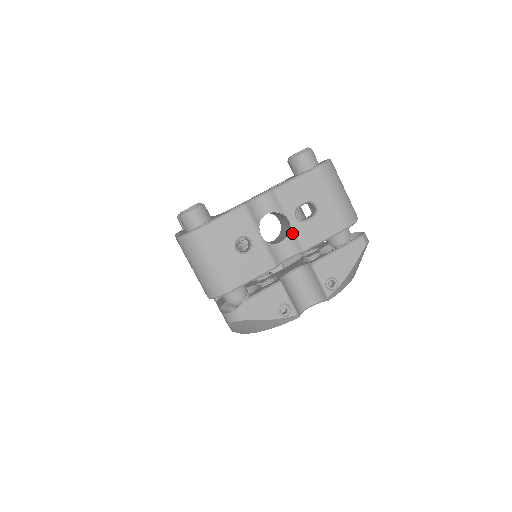
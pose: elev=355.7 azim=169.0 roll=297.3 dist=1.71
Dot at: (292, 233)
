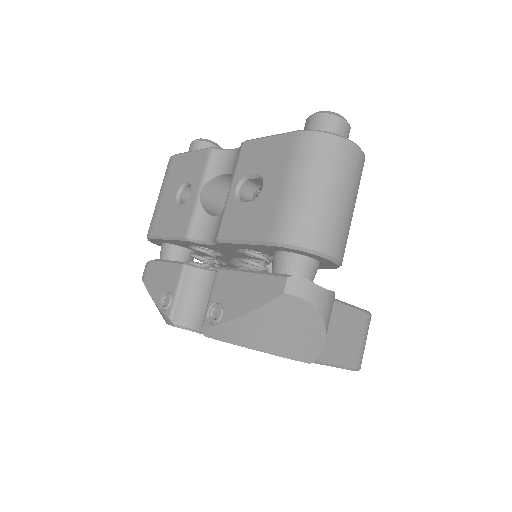
Dot at: (224, 209)
